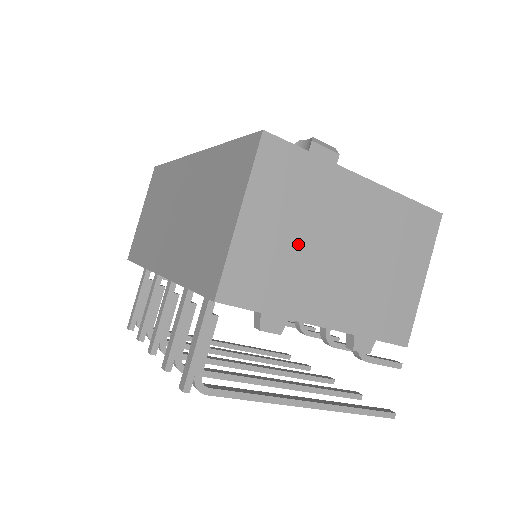
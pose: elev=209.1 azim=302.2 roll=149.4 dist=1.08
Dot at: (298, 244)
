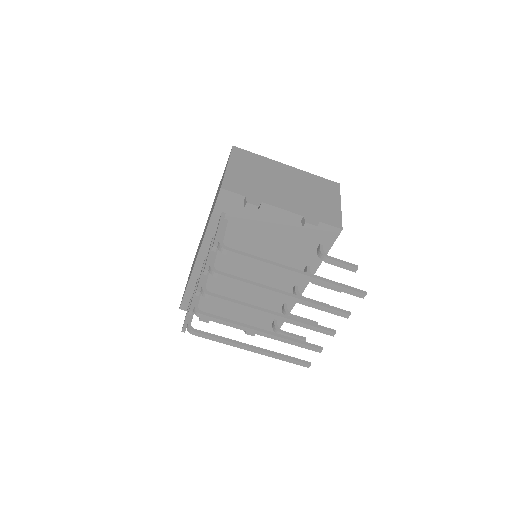
Dot at: (259, 179)
